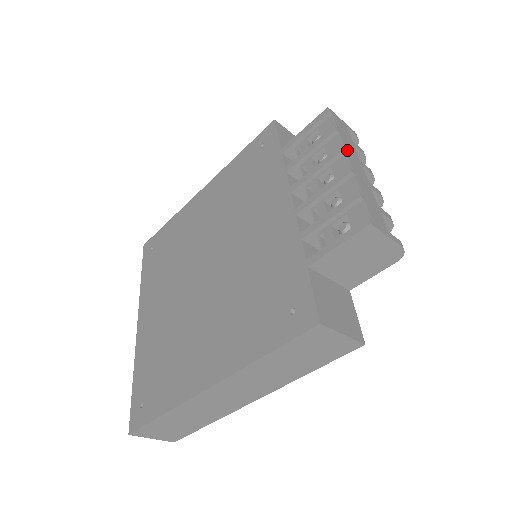
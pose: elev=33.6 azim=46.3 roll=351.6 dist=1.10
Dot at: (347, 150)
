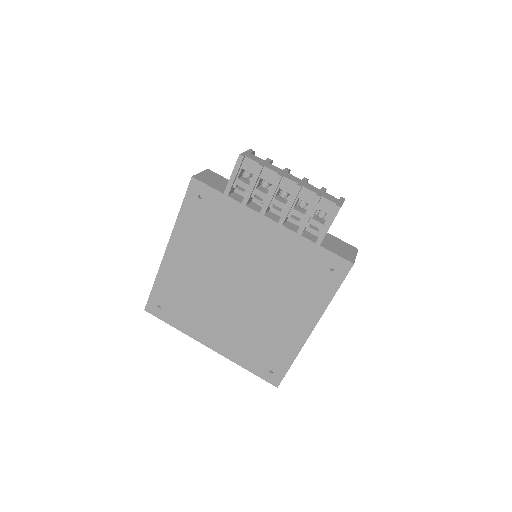
Dot at: (280, 174)
